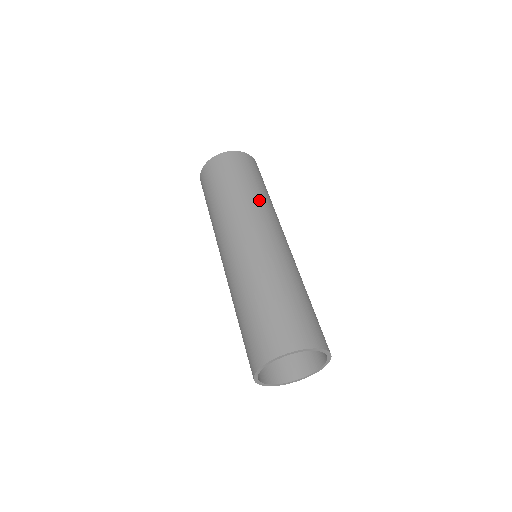
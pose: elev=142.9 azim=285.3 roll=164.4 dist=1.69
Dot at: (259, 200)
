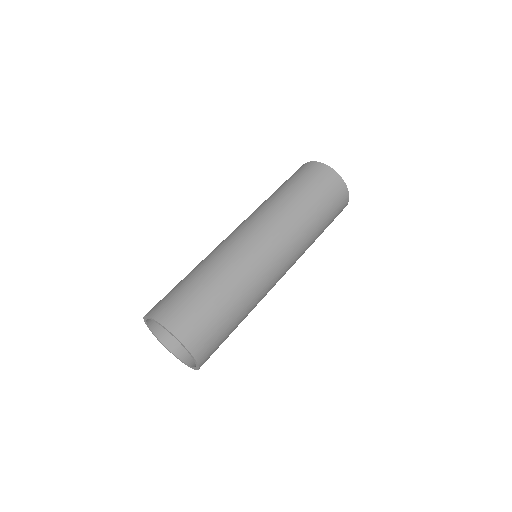
Dot at: (286, 208)
